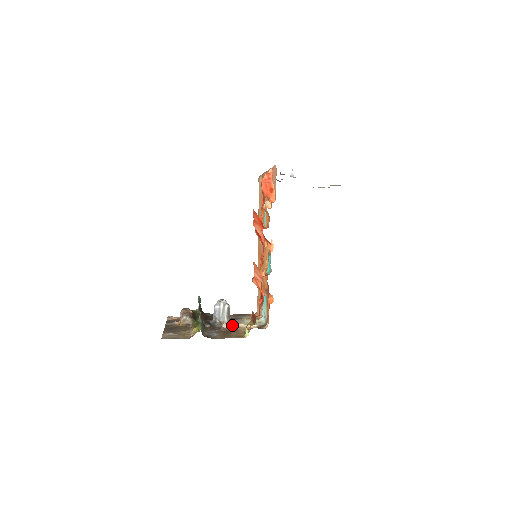
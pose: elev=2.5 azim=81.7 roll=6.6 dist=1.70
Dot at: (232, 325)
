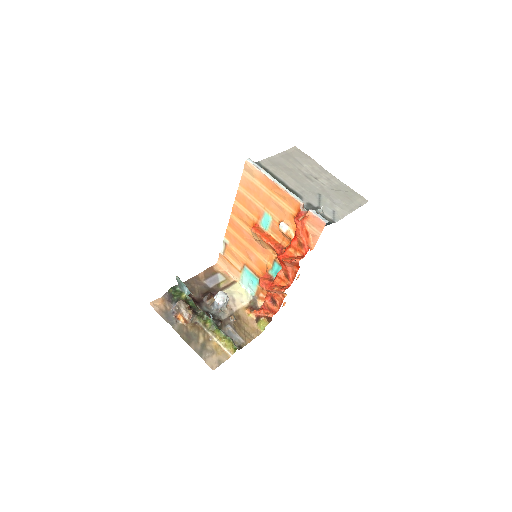
Dot at: (232, 310)
